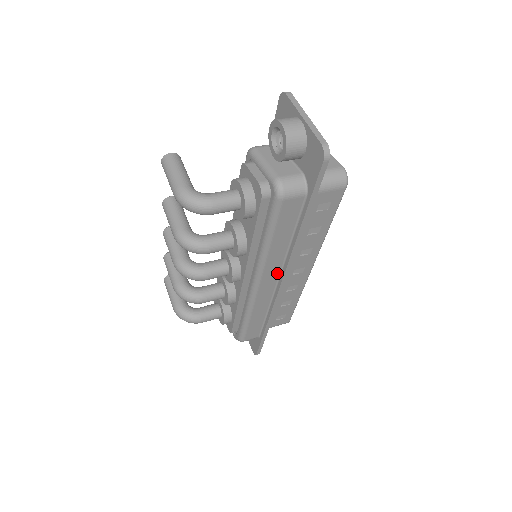
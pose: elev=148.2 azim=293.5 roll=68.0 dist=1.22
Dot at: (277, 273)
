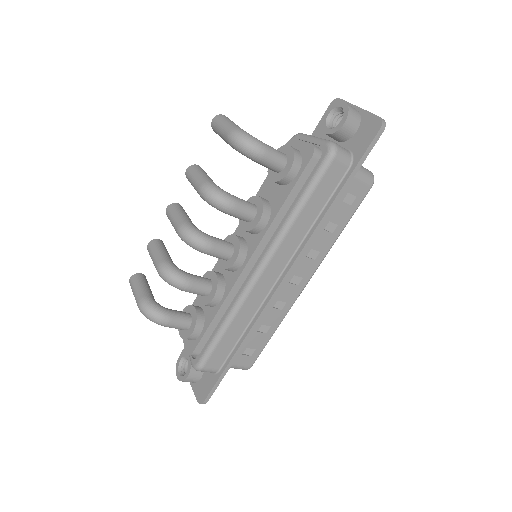
Dot at: (284, 264)
